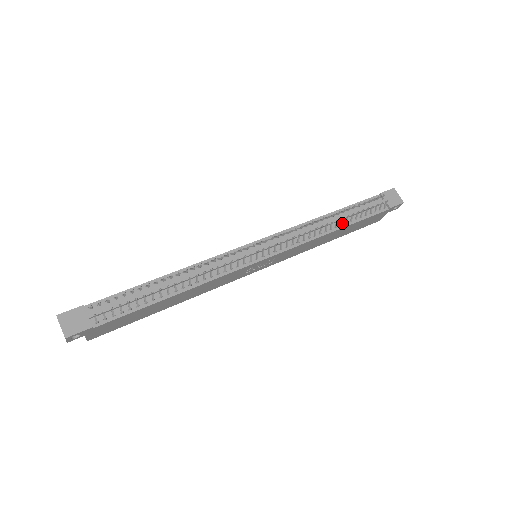
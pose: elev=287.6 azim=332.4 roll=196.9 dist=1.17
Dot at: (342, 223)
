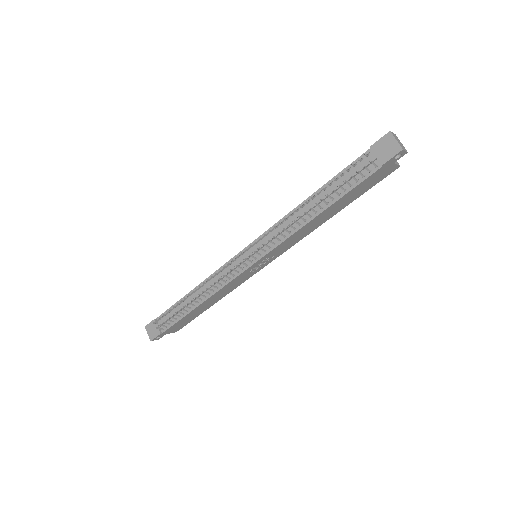
Dot at: (323, 205)
